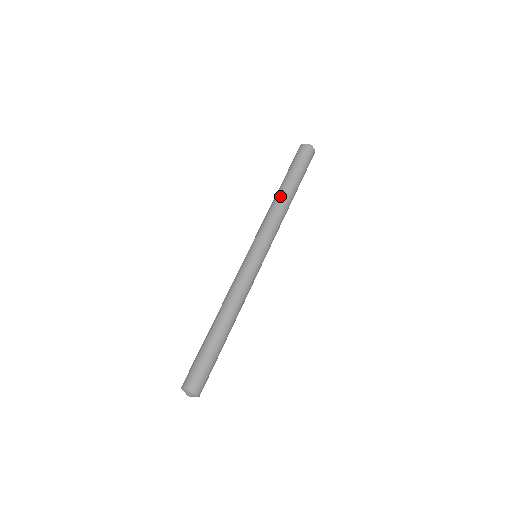
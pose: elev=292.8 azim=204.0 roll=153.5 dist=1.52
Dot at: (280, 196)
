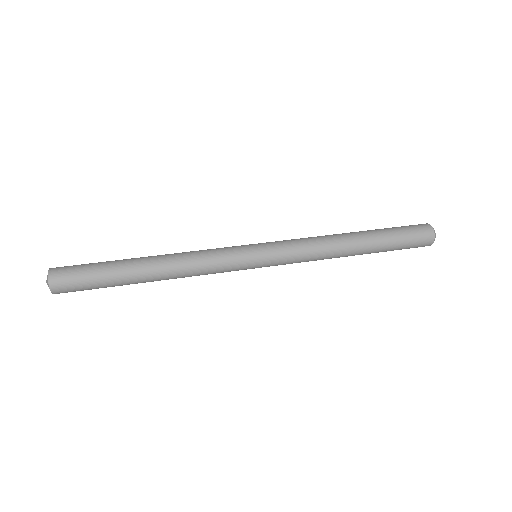
Dot at: occluded
